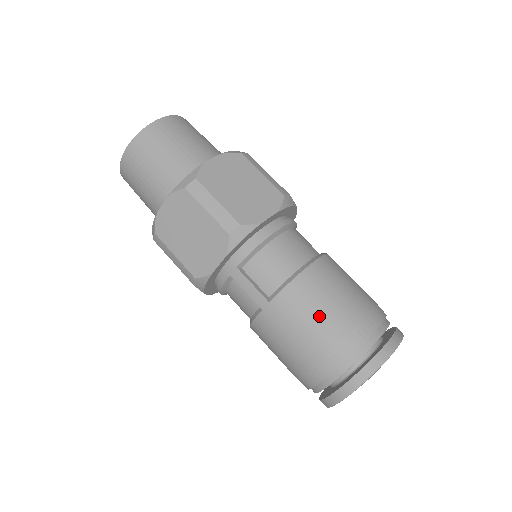
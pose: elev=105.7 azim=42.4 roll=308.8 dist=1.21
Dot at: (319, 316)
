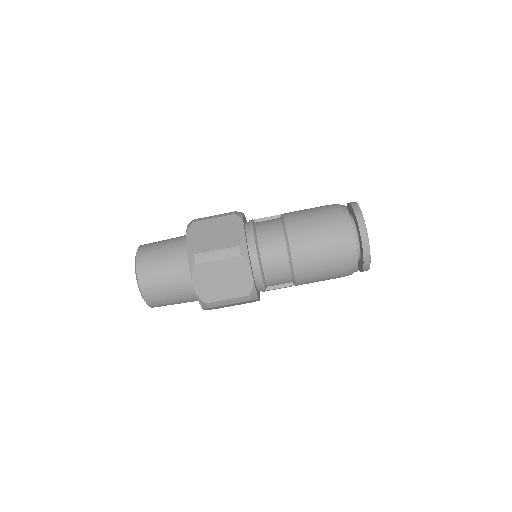
Dot at: (323, 273)
